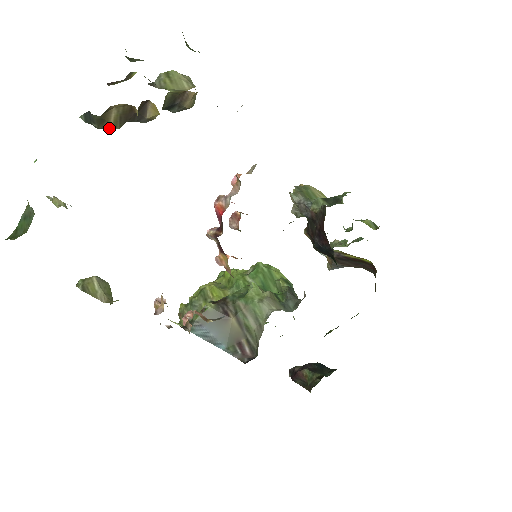
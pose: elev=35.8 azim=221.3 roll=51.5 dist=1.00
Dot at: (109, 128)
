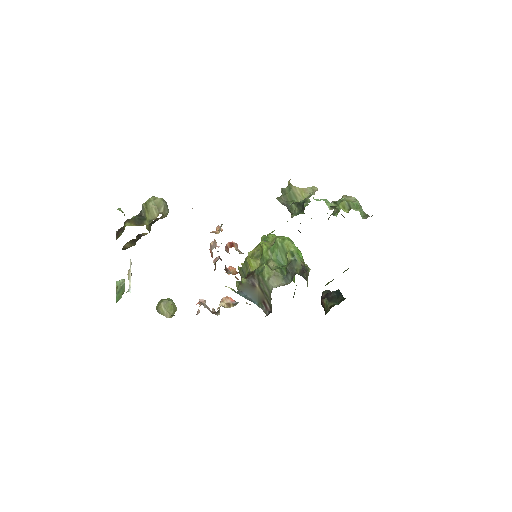
Dot at: occluded
